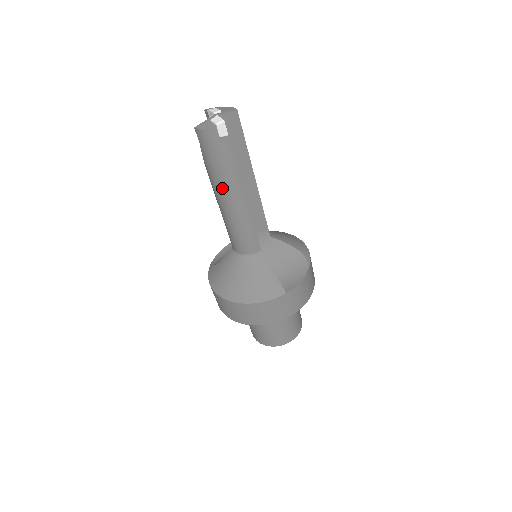
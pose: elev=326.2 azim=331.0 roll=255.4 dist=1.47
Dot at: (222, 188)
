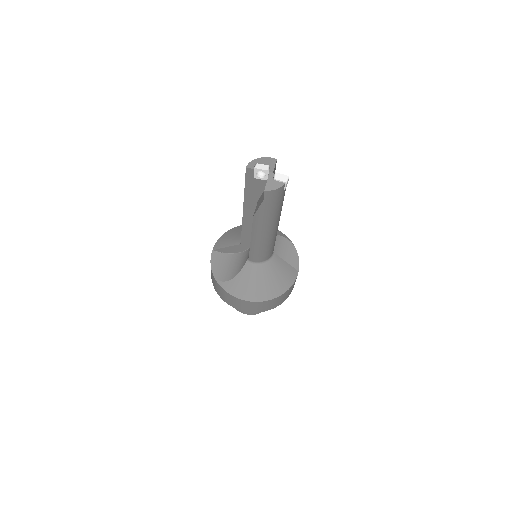
Dot at: (270, 224)
